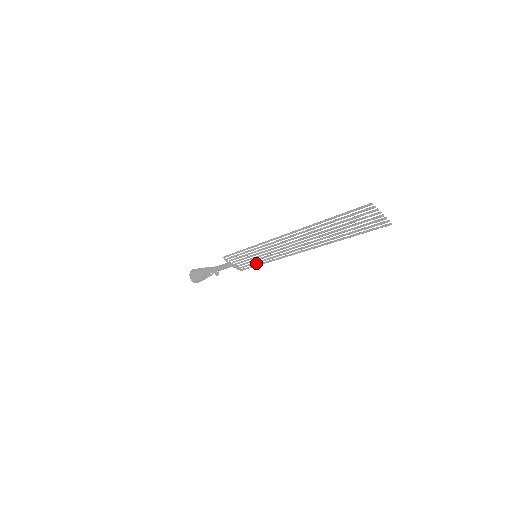
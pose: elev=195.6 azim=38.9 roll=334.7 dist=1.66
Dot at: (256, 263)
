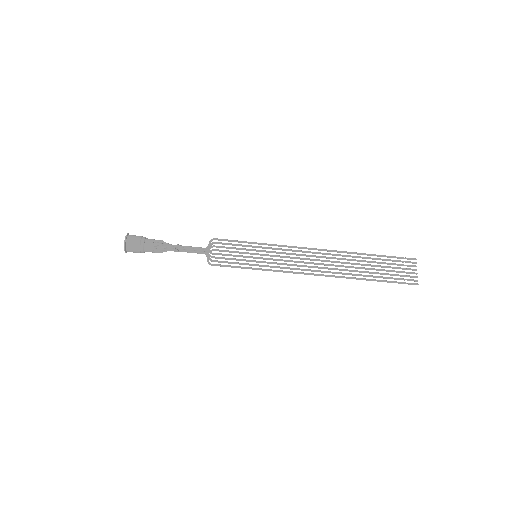
Dot at: (245, 264)
